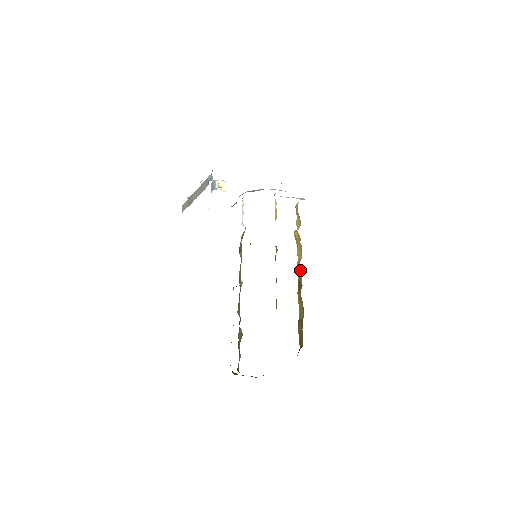
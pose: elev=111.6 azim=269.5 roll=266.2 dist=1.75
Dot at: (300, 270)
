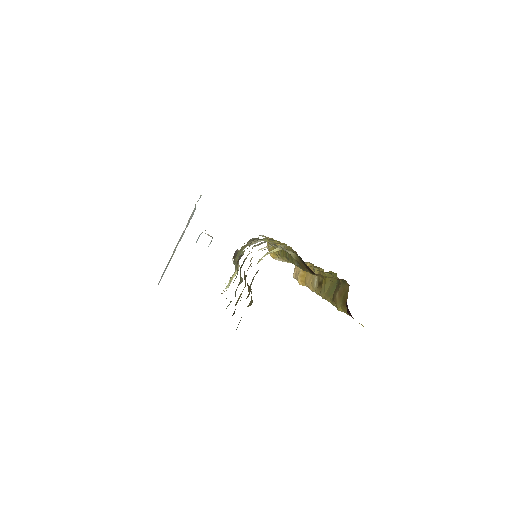
Dot at: (316, 277)
